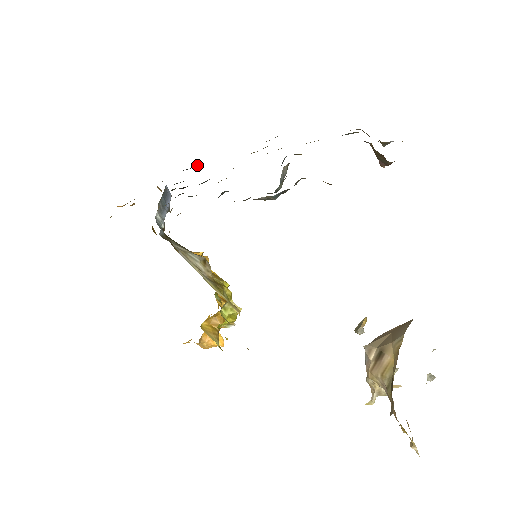
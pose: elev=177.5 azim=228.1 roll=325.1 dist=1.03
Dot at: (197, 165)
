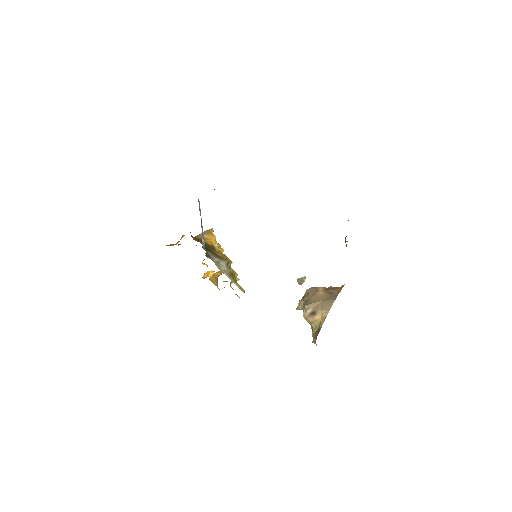
Dot at: occluded
